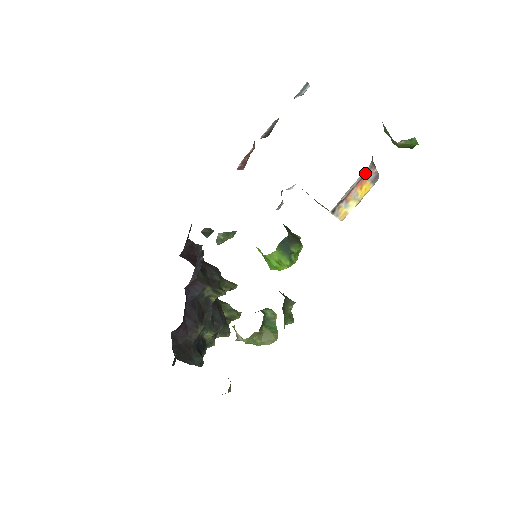
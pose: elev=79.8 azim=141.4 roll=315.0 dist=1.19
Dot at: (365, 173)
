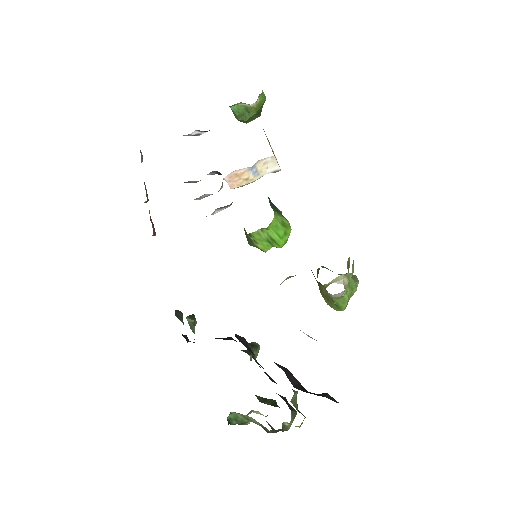
Dot at: occluded
